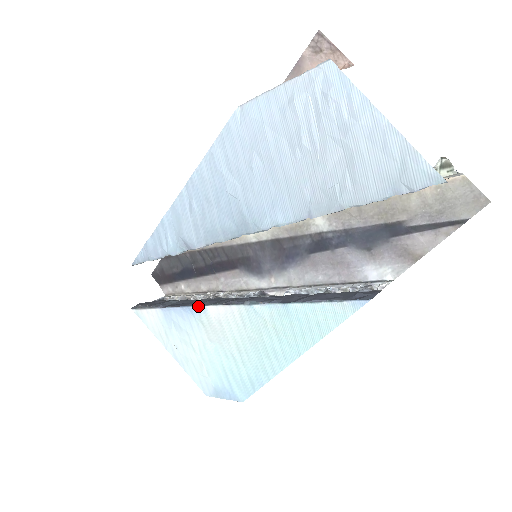
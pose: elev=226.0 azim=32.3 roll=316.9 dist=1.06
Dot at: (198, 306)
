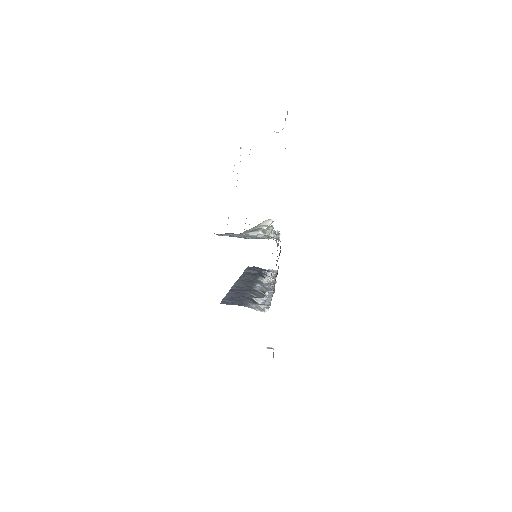
Dot at: occluded
